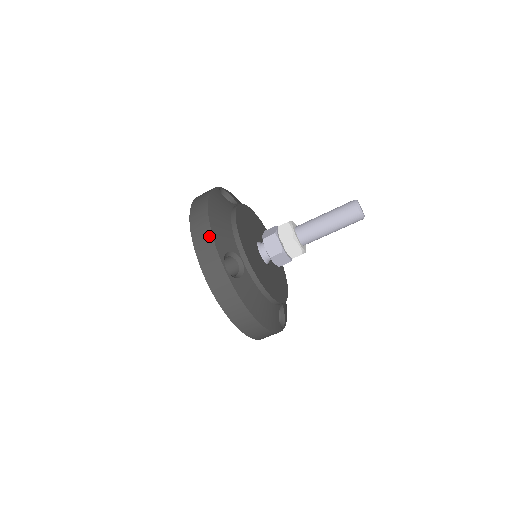
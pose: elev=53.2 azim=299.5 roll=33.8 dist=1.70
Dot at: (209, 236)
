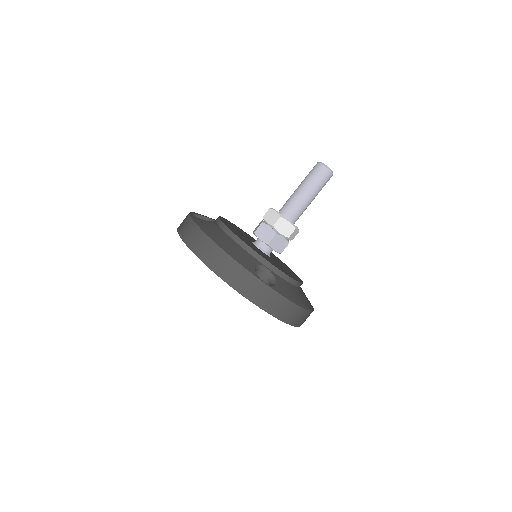
Dot at: occluded
